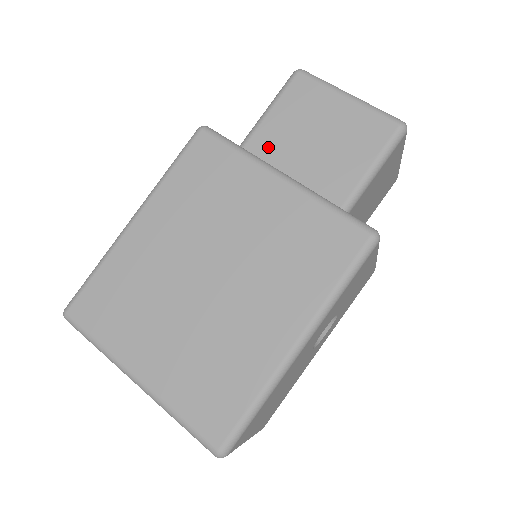
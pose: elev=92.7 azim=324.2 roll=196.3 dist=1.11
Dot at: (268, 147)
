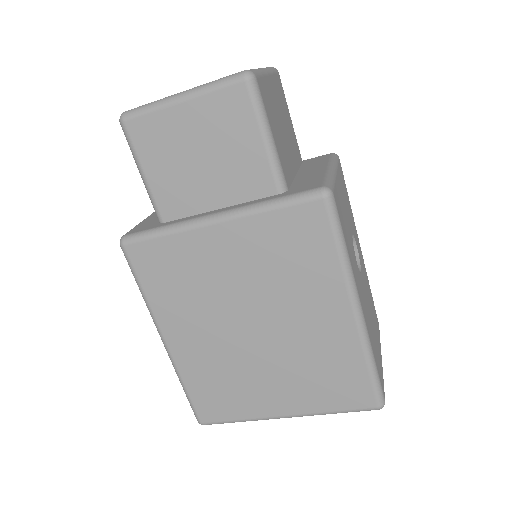
Dot at: (178, 202)
